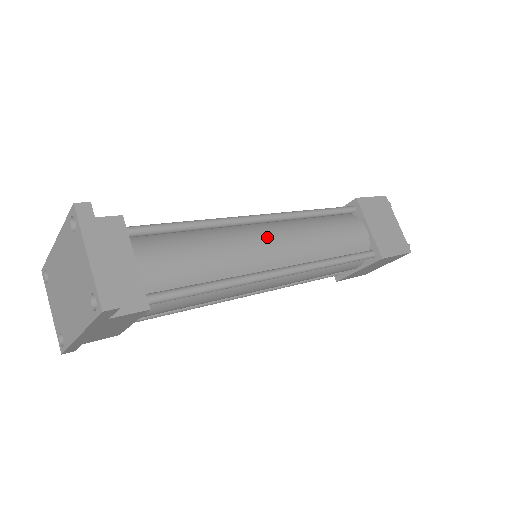
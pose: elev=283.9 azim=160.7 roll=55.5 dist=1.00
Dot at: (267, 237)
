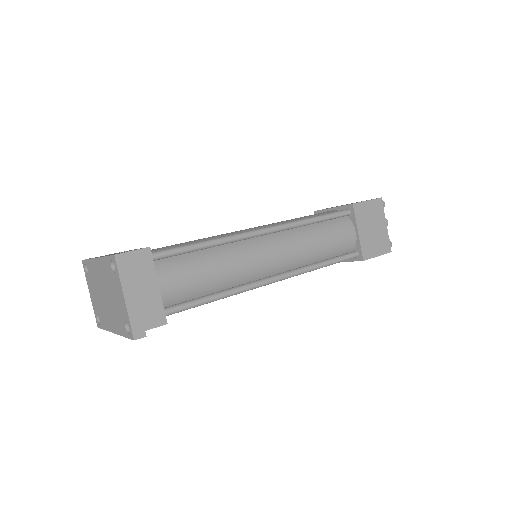
Dot at: (266, 250)
